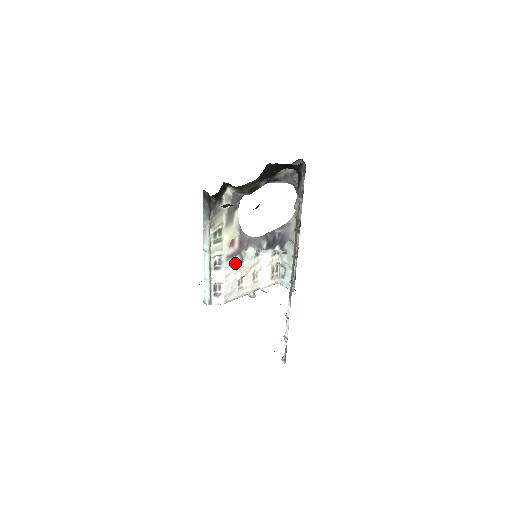
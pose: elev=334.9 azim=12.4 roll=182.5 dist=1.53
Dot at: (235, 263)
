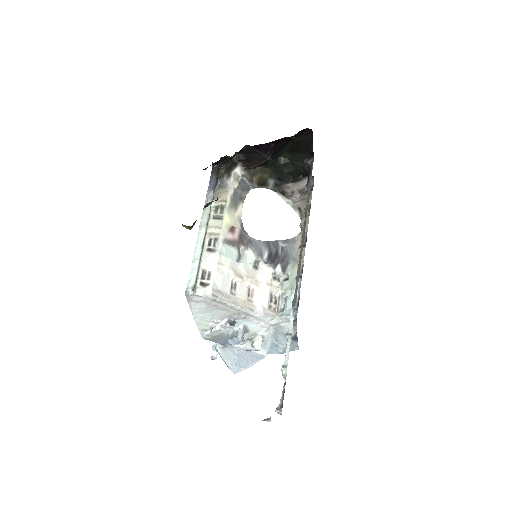
Dot at: (231, 255)
